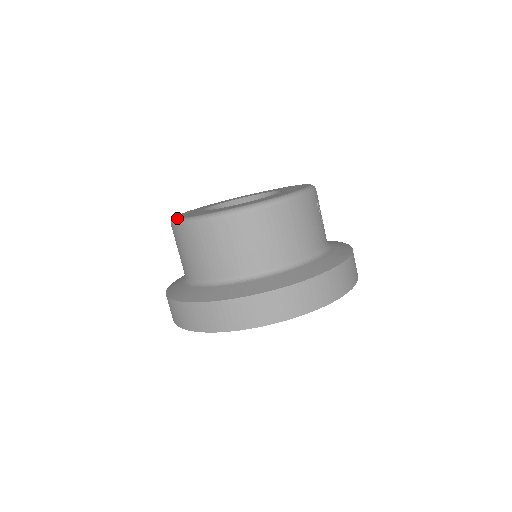
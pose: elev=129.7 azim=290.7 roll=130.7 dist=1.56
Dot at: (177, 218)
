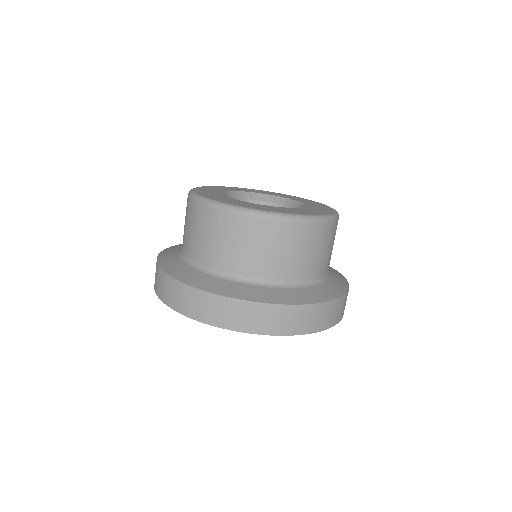
Dot at: (239, 206)
